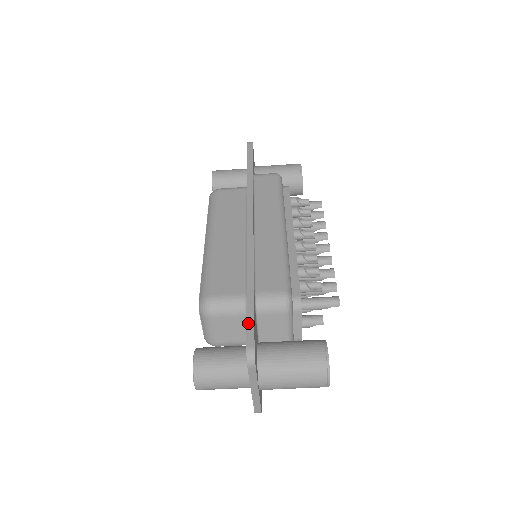
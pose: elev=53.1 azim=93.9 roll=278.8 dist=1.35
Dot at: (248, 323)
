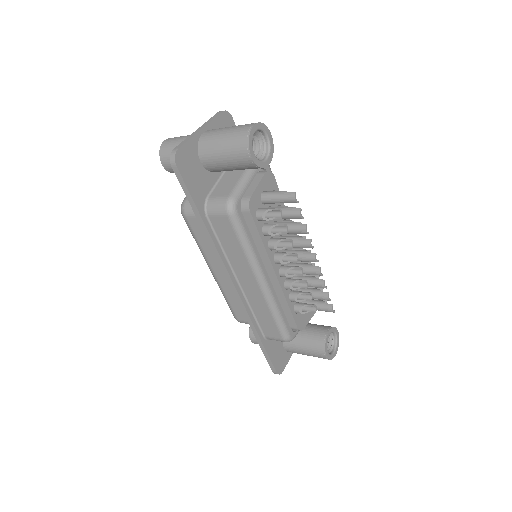
Dot at: (268, 361)
